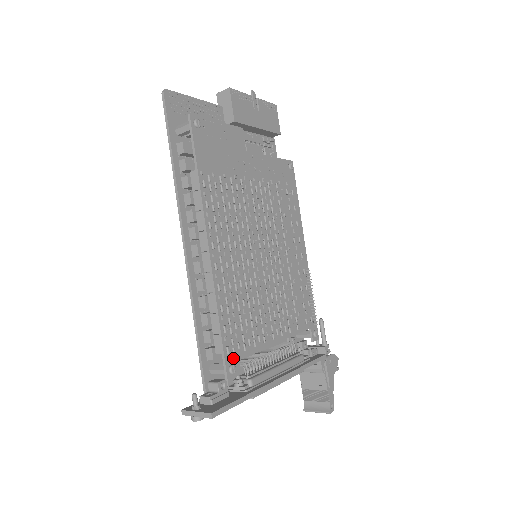
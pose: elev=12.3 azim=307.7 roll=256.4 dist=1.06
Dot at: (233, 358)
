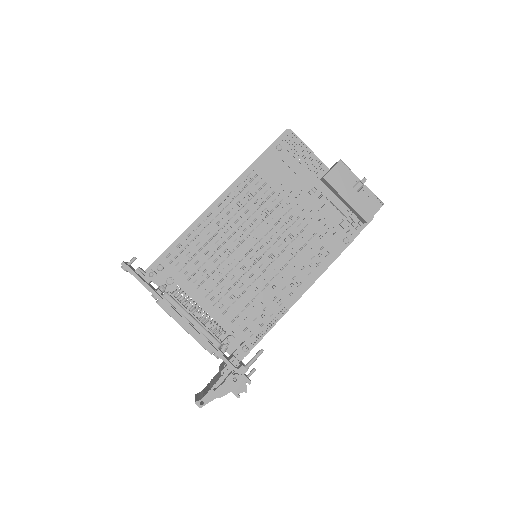
Dot at: (168, 265)
